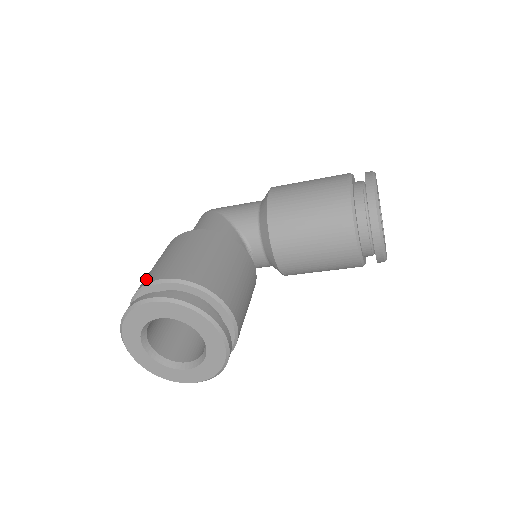
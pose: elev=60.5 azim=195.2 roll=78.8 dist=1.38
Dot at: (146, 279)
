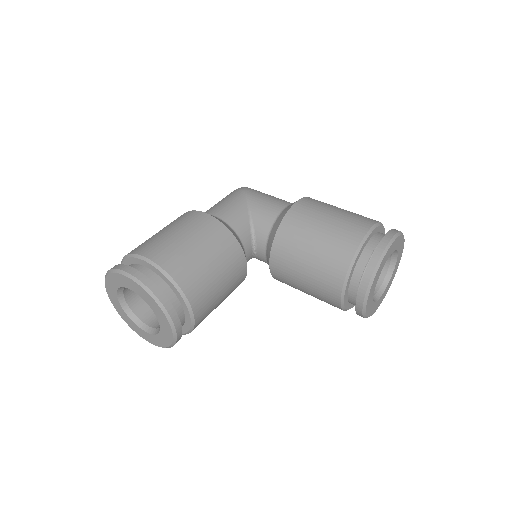
Dot at: (140, 247)
